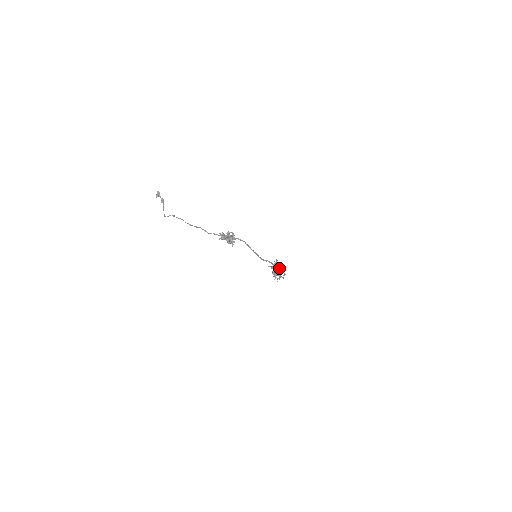
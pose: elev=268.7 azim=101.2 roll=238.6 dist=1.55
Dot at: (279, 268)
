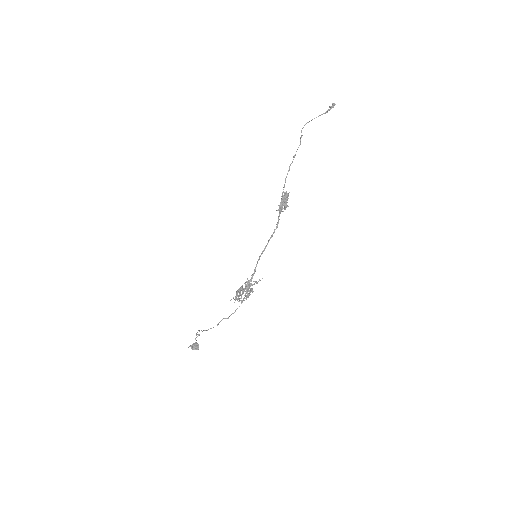
Dot at: (249, 291)
